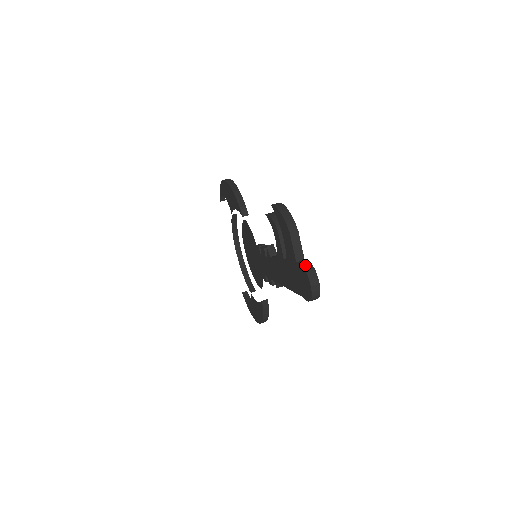
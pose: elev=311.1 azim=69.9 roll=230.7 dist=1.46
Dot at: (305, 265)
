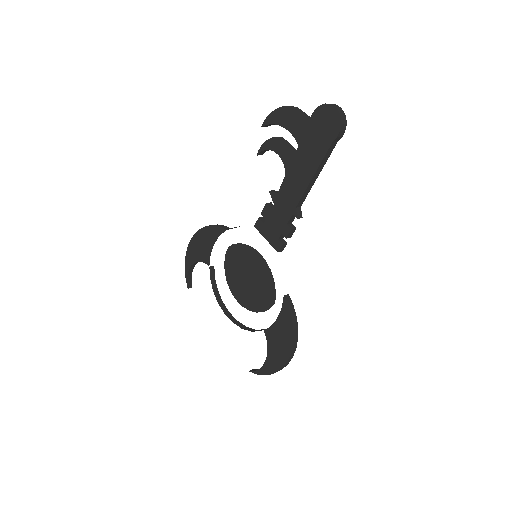
Dot at: (319, 106)
